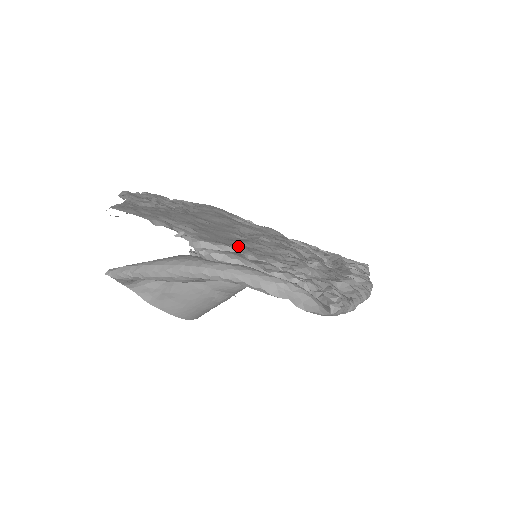
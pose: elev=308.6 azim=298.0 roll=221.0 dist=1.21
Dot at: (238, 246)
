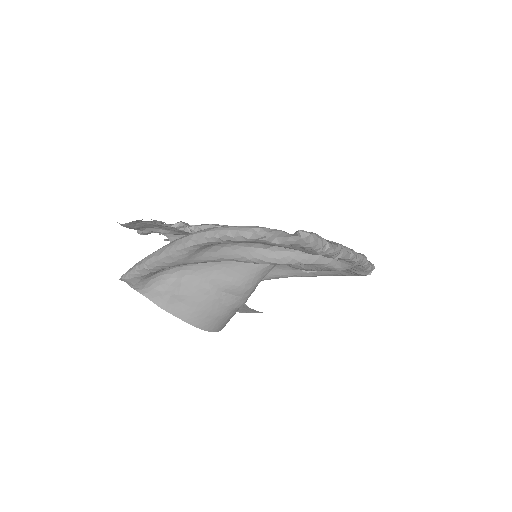
Dot at: occluded
